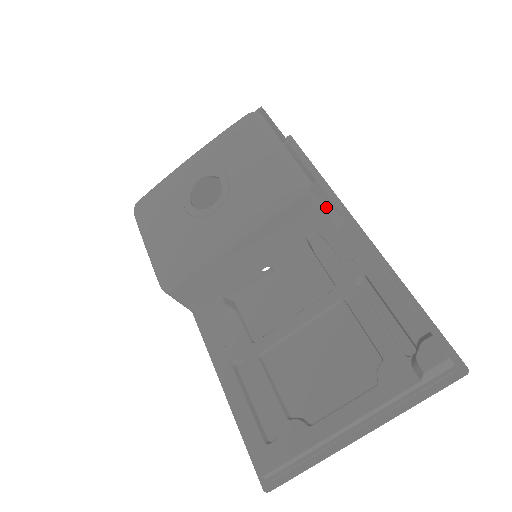
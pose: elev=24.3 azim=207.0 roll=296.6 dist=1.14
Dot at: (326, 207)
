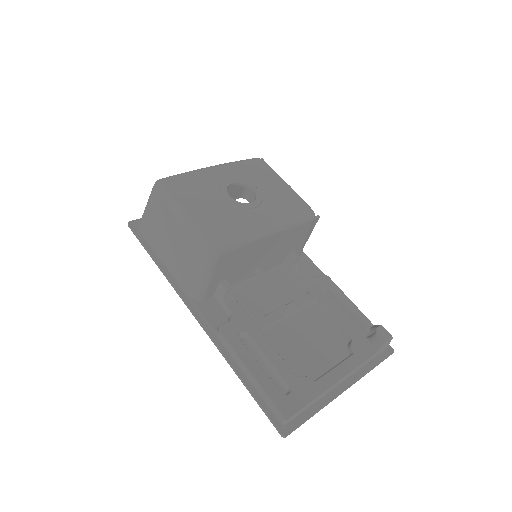
Dot at: (307, 237)
